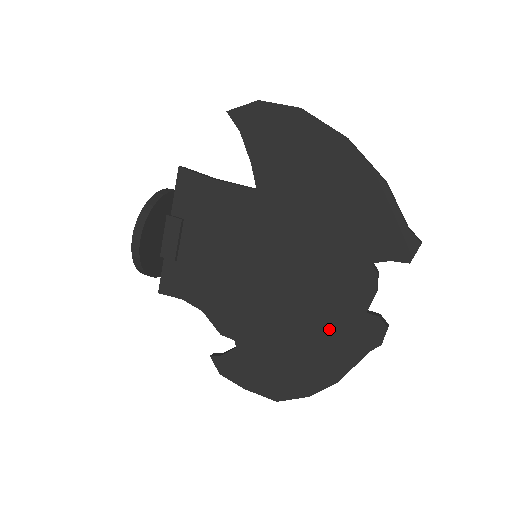
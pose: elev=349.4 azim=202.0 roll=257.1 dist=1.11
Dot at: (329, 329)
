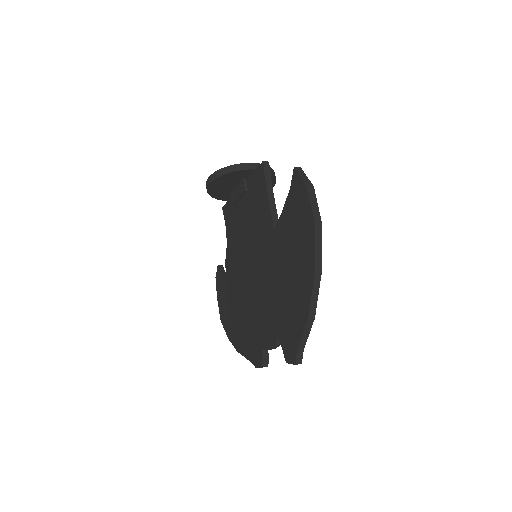
Dot at: (249, 330)
